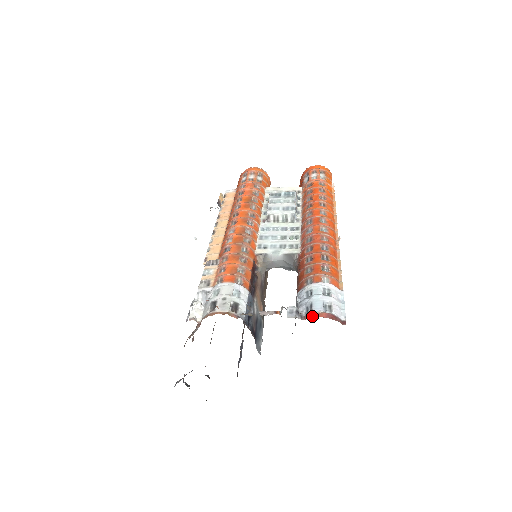
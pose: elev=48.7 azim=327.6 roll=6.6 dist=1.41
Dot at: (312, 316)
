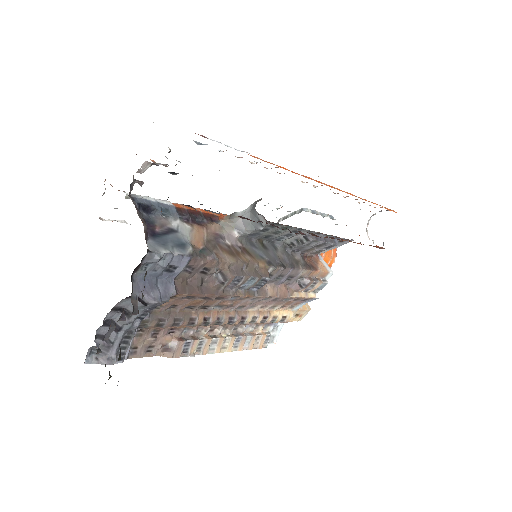
Dot at: occluded
